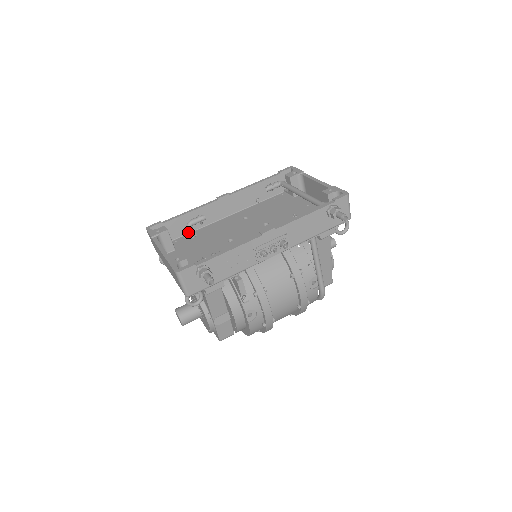
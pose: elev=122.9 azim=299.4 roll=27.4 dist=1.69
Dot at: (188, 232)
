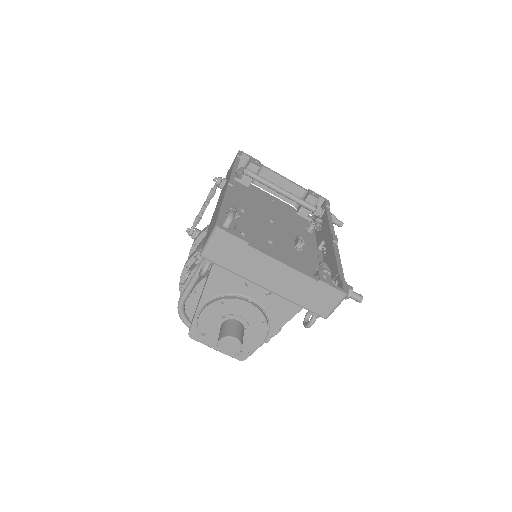
Dot at: occluded
